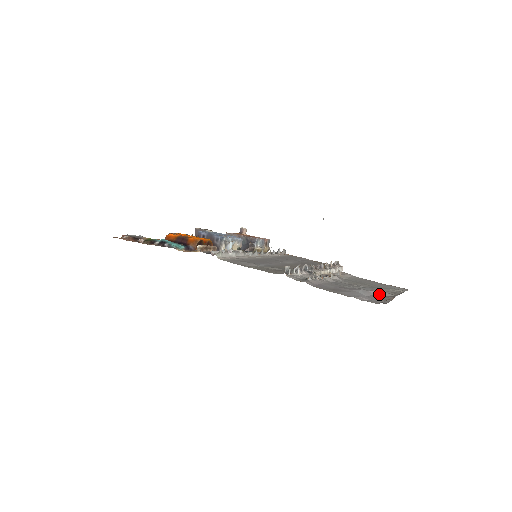
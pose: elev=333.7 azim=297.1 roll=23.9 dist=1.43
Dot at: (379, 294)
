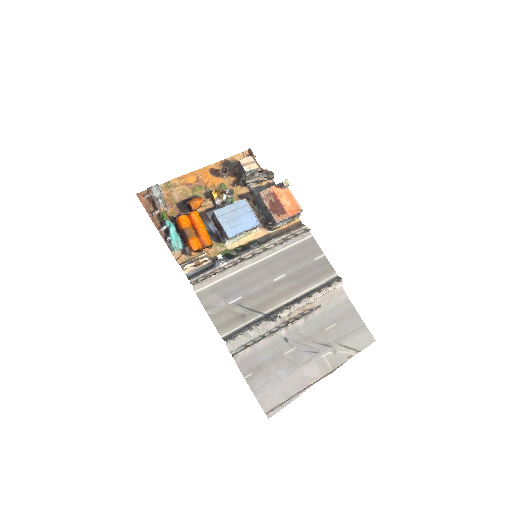
Dot at: (307, 371)
